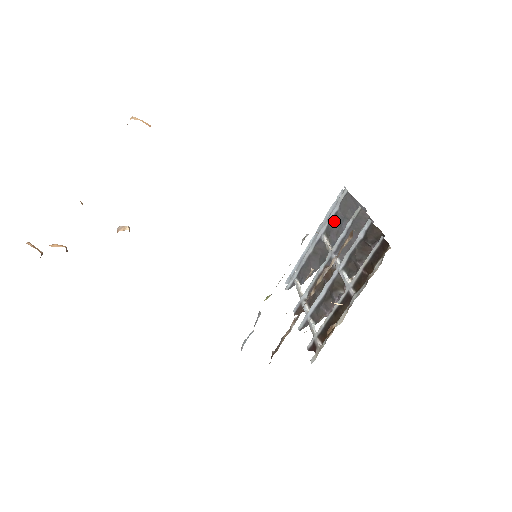
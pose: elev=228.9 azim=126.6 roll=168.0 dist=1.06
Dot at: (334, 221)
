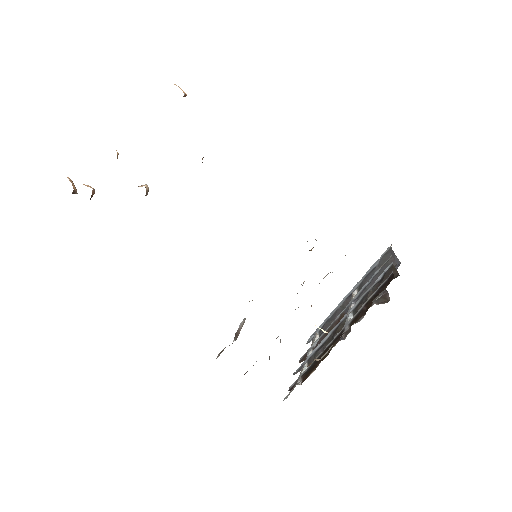
Dot at: (369, 275)
